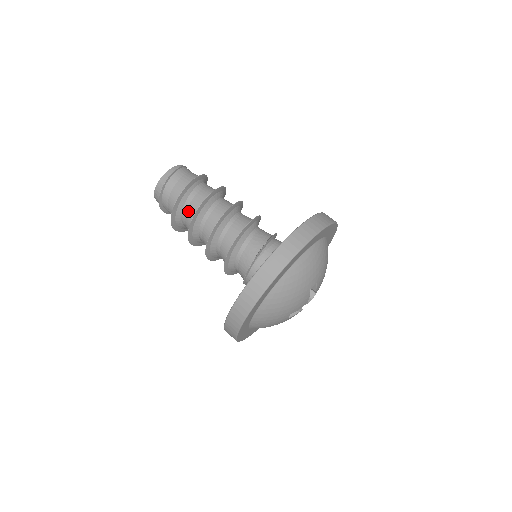
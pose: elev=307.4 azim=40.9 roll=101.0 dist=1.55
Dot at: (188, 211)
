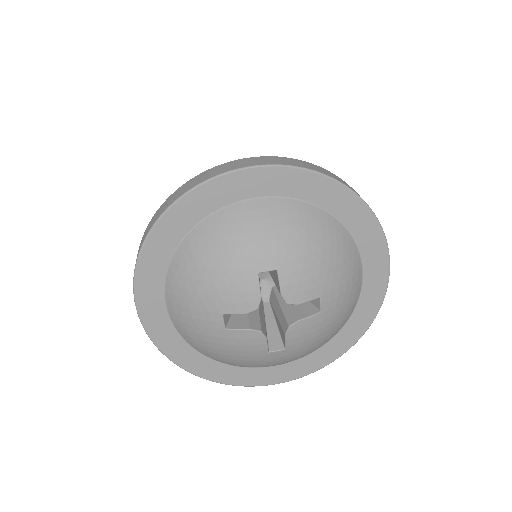
Dot at: occluded
